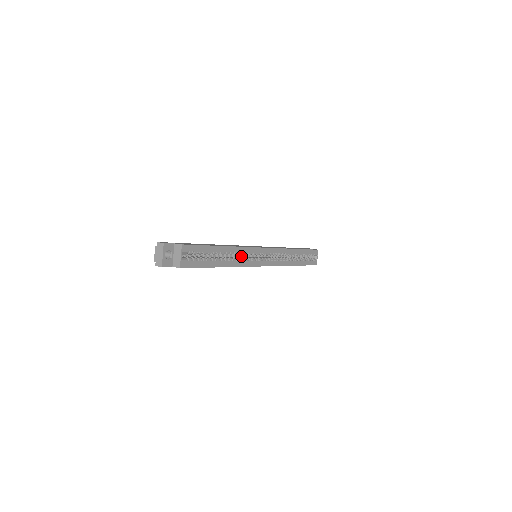
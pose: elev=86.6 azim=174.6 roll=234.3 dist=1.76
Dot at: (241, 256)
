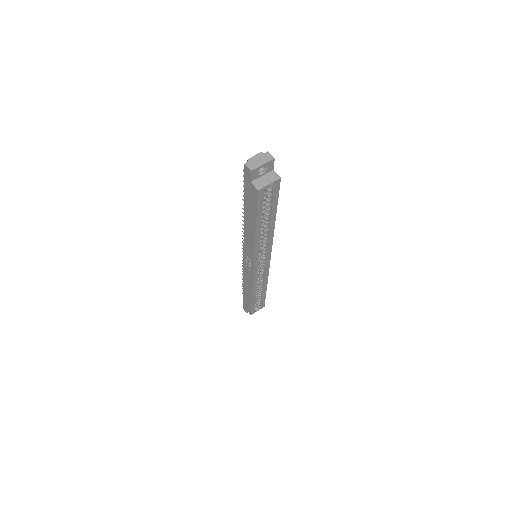
Dot at: occluded
